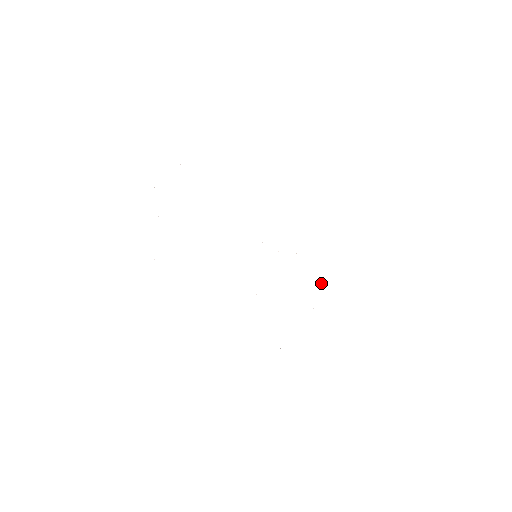
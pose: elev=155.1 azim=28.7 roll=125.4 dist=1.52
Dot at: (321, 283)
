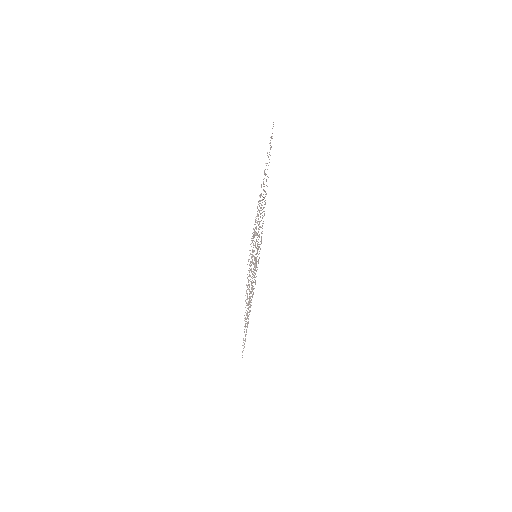
Dot at: occluded
